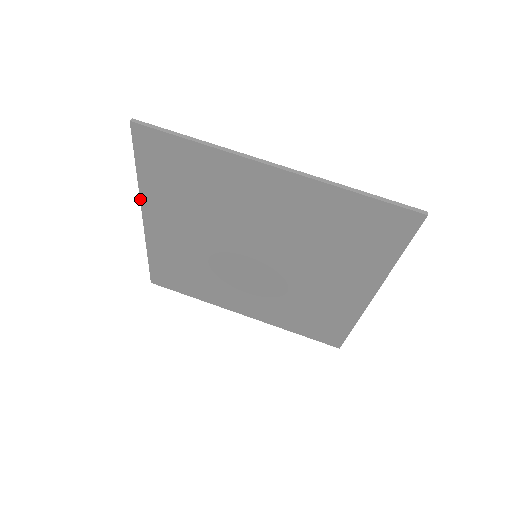
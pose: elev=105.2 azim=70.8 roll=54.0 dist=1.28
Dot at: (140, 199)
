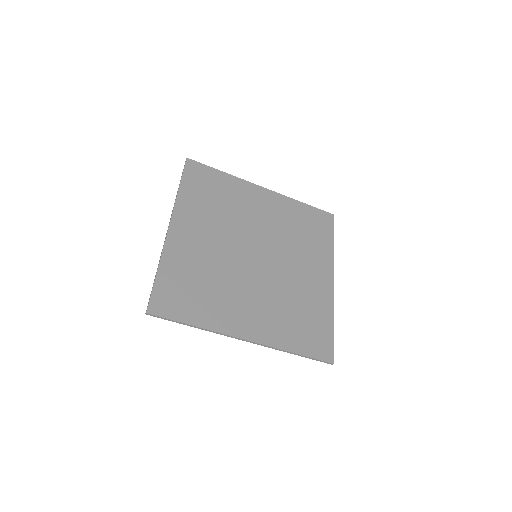
Dot at: (163, 247)
